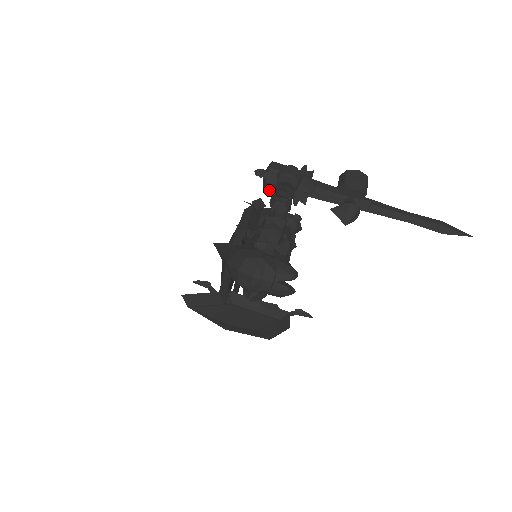
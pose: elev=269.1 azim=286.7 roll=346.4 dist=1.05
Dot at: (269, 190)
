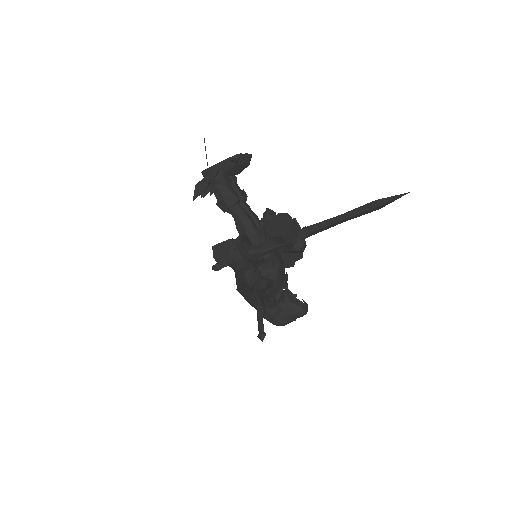
Dot at: occluded
